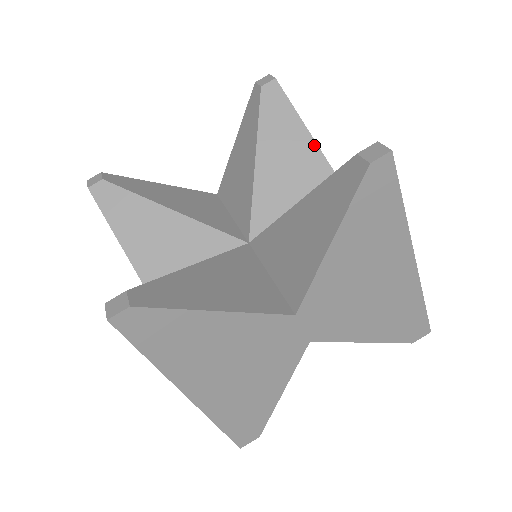
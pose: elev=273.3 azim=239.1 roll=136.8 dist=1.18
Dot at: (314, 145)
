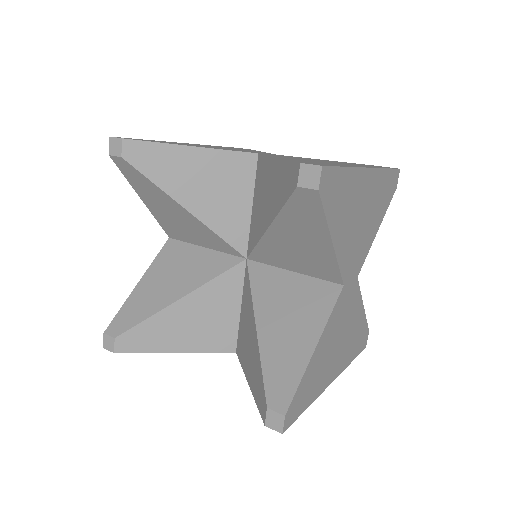
Dot at: (207, 151)
